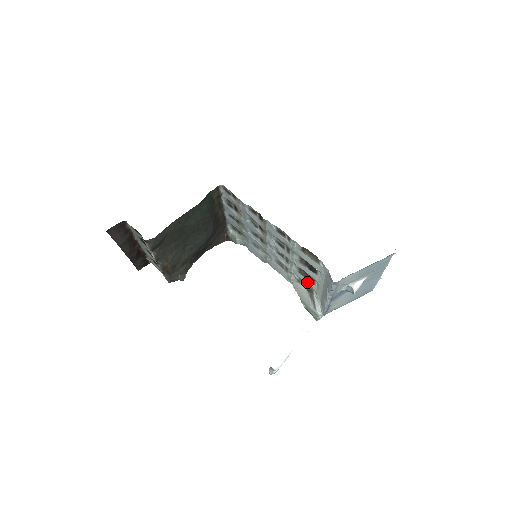
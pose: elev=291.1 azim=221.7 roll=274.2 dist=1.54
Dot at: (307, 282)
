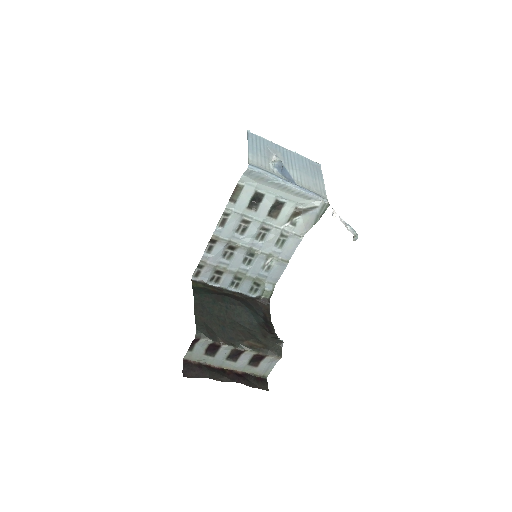
Dot at: (287, 212)
